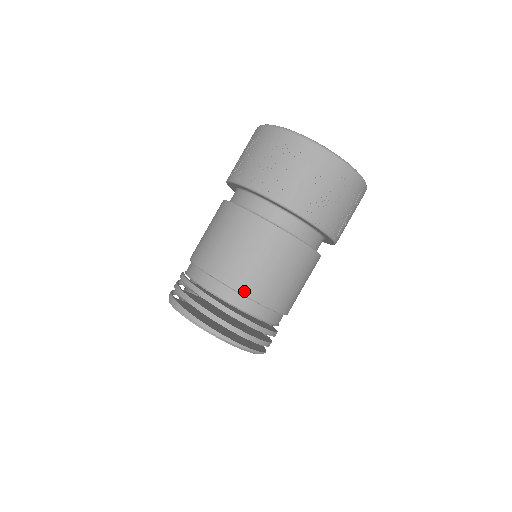
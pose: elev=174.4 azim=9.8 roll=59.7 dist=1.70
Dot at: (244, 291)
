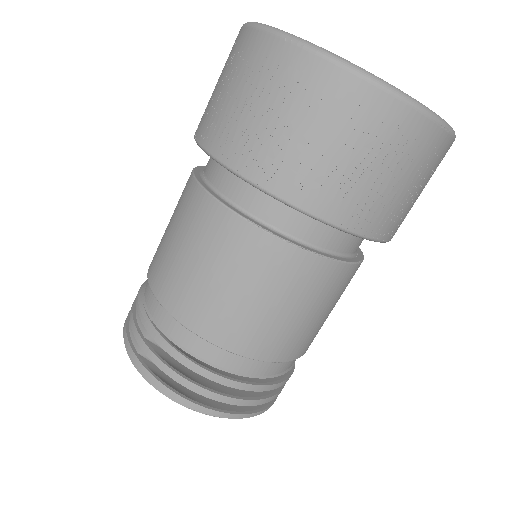
Dot at: (284, 358)
